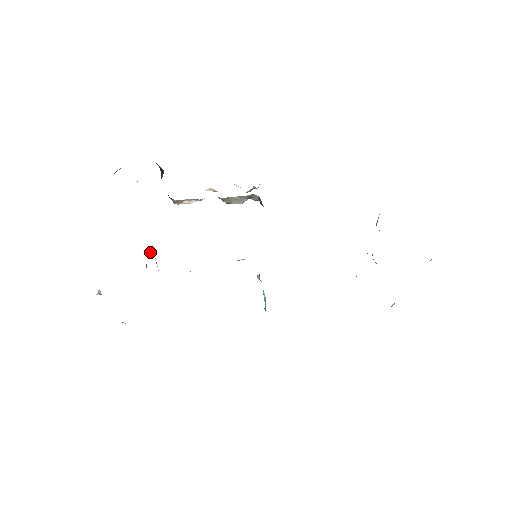
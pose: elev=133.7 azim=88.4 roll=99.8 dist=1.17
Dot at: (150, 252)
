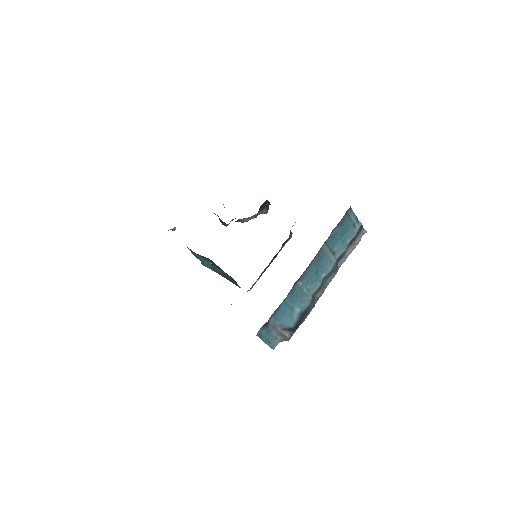
Dot at: occluded
